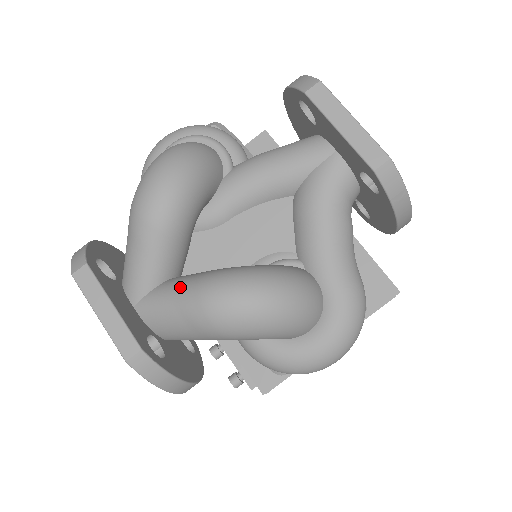
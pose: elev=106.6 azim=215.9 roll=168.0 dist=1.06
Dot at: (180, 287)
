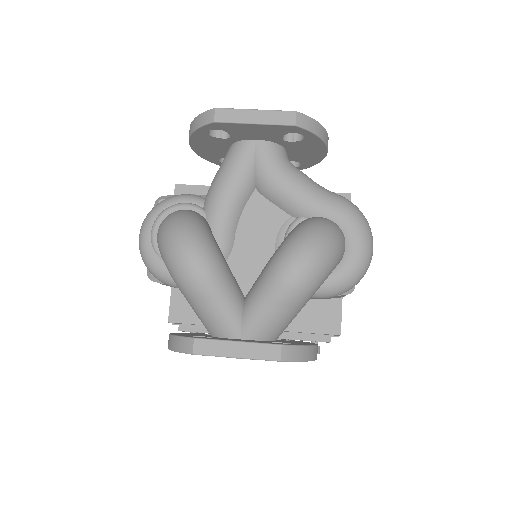
Dot at: (259, 293)
